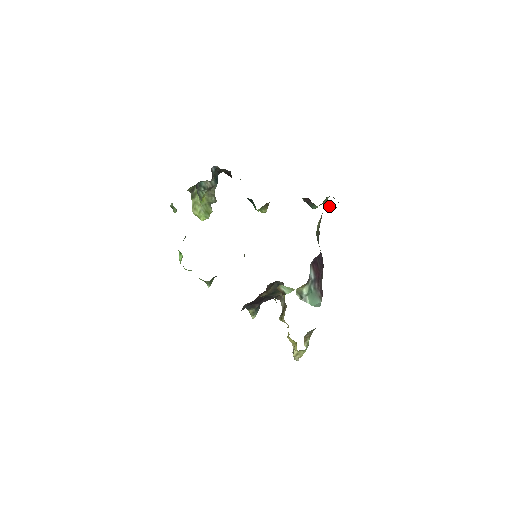
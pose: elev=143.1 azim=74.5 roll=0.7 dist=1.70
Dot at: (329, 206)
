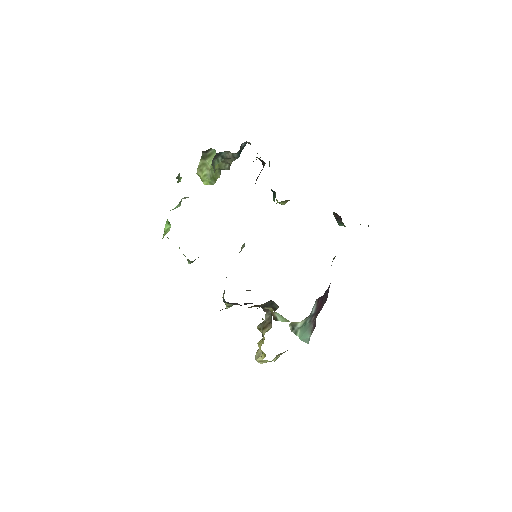
Dot at: occluded
